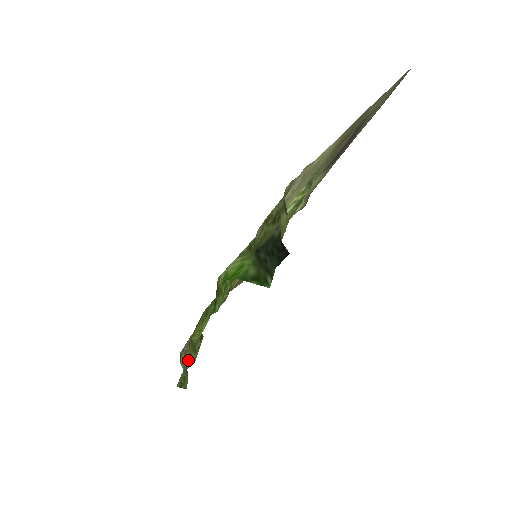
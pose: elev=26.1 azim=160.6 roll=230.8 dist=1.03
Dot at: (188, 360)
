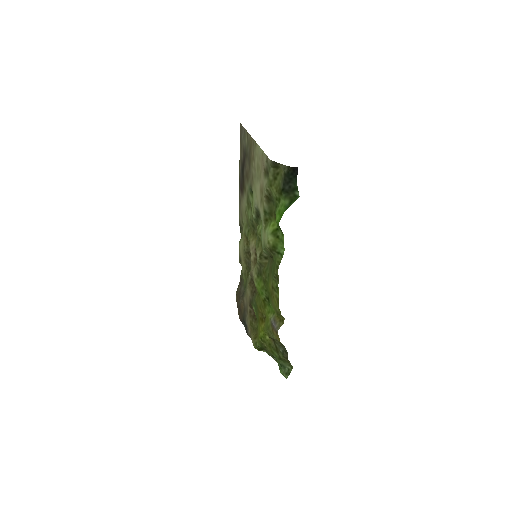
Dot at: (280, 344)
